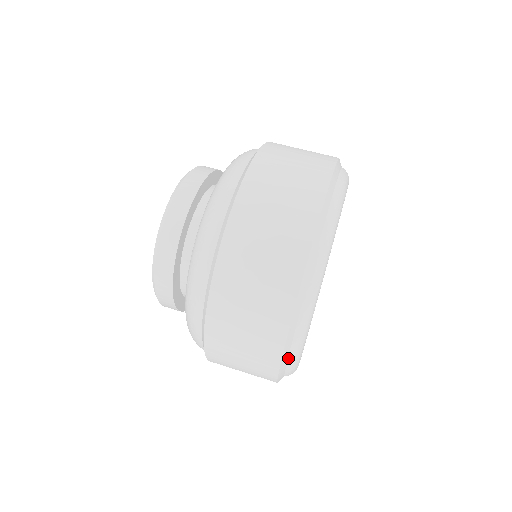
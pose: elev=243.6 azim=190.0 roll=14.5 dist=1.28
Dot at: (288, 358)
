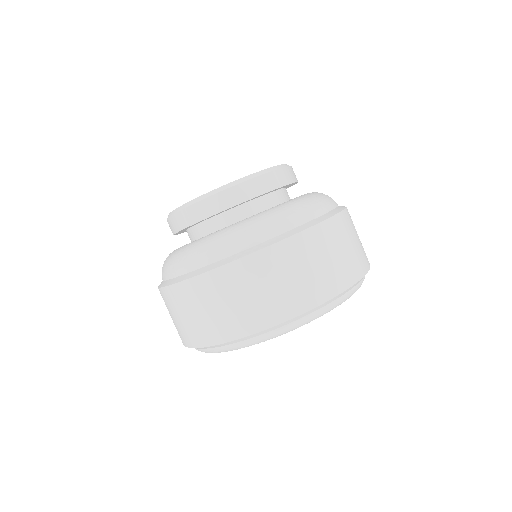
Dot at: (245, 340)
